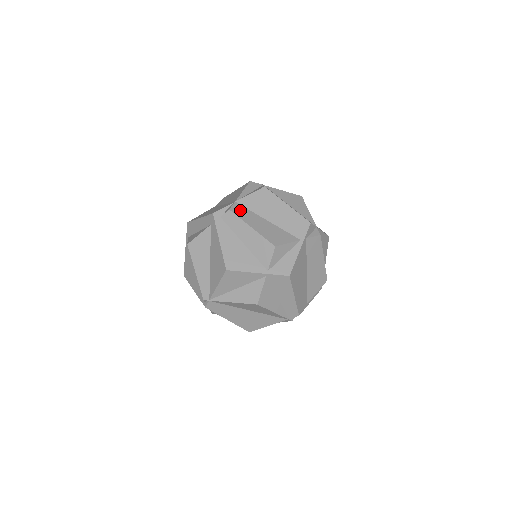
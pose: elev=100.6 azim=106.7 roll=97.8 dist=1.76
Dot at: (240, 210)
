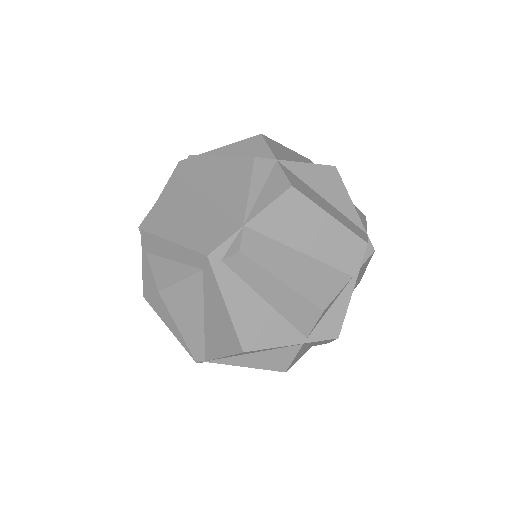
Dot at: (256, 245)
